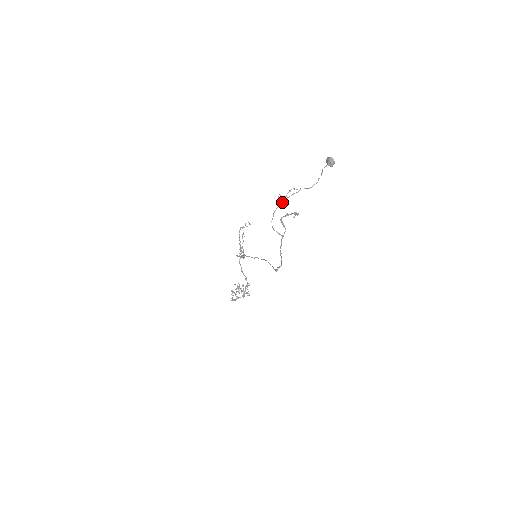
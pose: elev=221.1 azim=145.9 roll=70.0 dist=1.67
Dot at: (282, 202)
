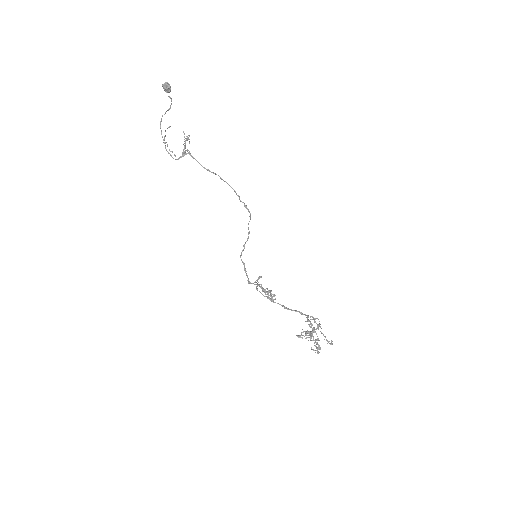
Dot at: (162, 137)
